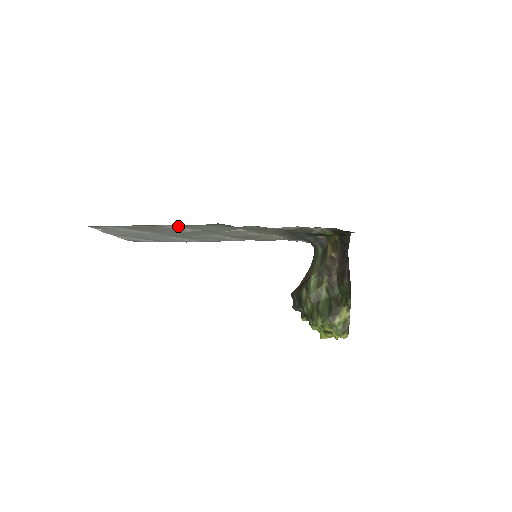
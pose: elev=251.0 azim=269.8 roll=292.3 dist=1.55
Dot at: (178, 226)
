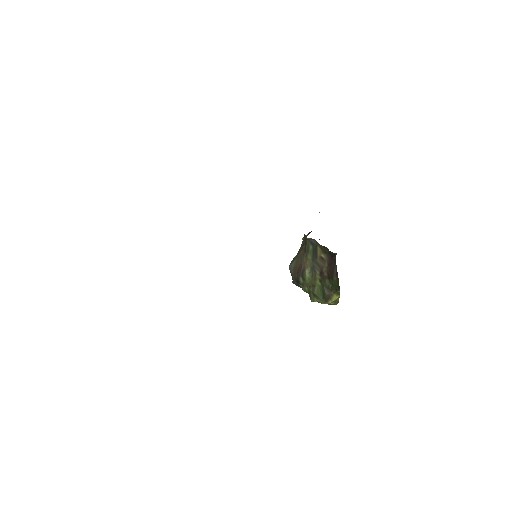
Dot at: occluded
